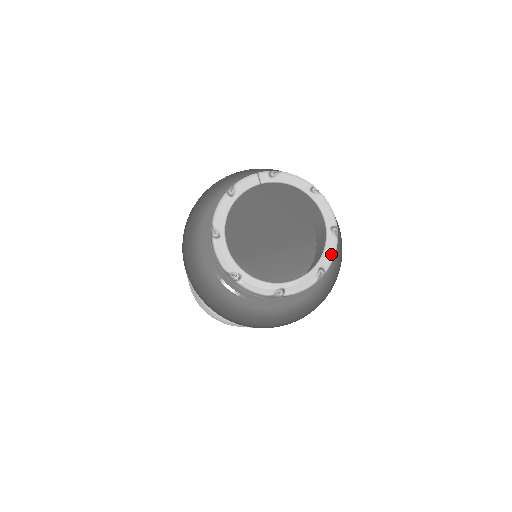
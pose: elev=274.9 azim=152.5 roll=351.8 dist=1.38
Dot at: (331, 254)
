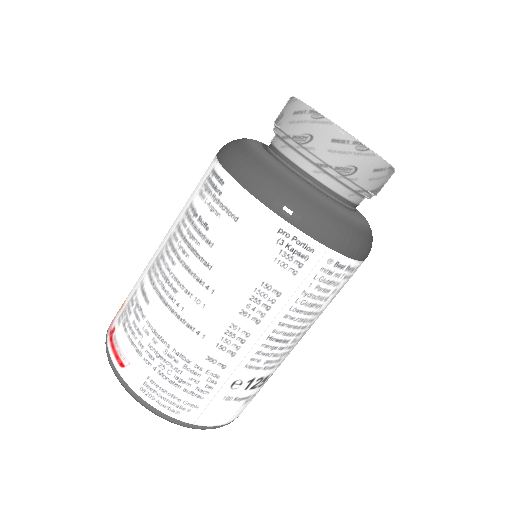
Dot at: occluded
